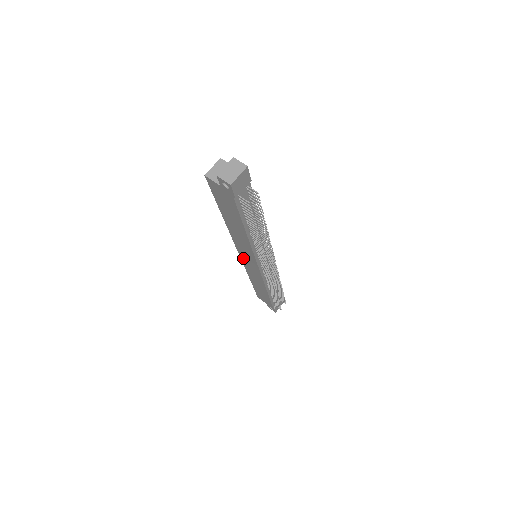
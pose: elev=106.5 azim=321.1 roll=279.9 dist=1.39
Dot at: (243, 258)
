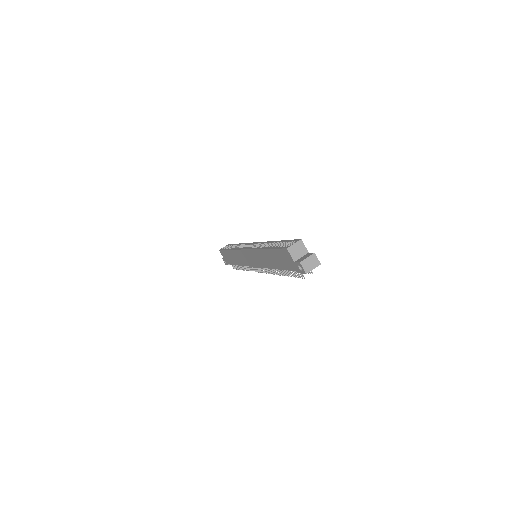
Dot at: (246, 253)
